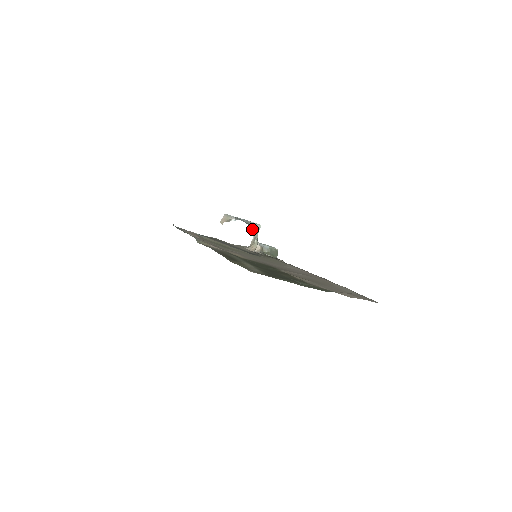
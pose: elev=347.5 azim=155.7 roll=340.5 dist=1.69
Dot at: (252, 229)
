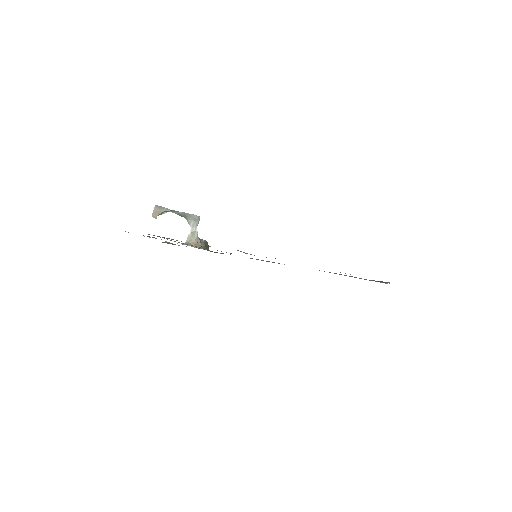
Dot at: occluded
